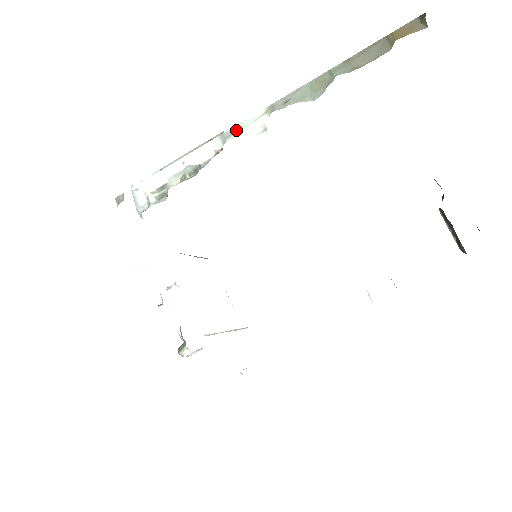
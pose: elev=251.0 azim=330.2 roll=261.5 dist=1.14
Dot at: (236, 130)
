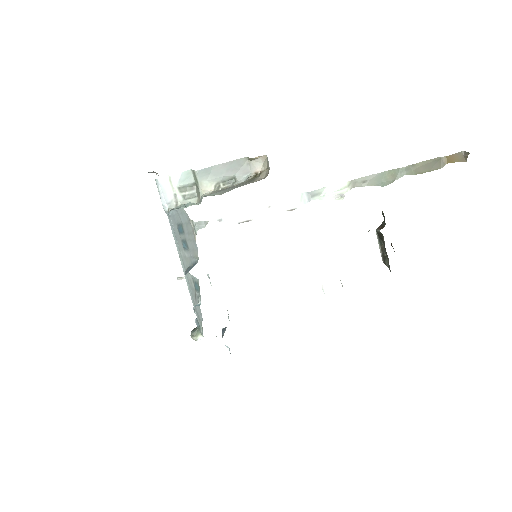
Dot at: (321, 192)
